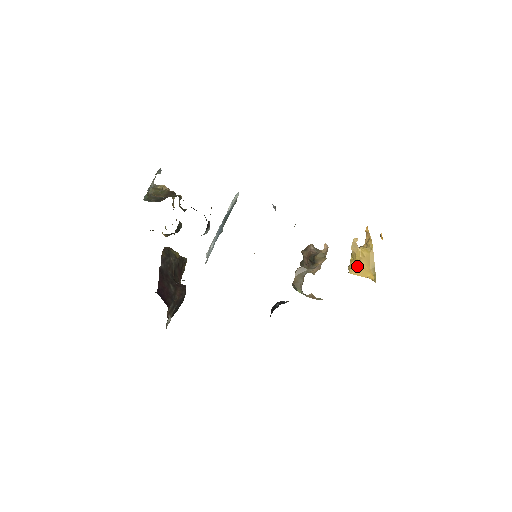
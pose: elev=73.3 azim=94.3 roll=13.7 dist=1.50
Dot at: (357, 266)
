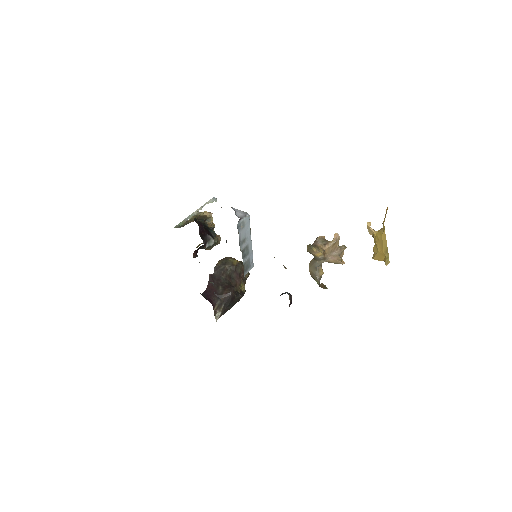
Dot at: (375, 250)
